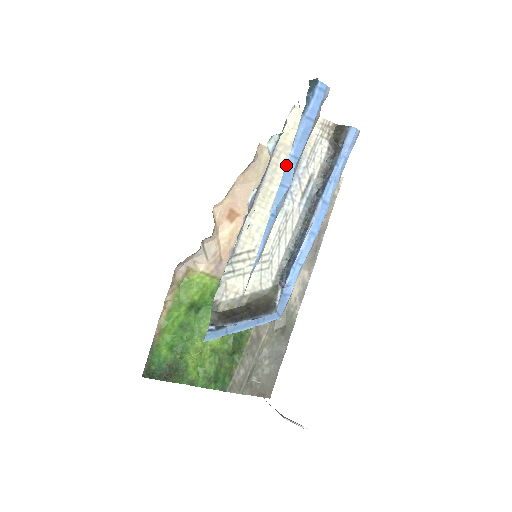
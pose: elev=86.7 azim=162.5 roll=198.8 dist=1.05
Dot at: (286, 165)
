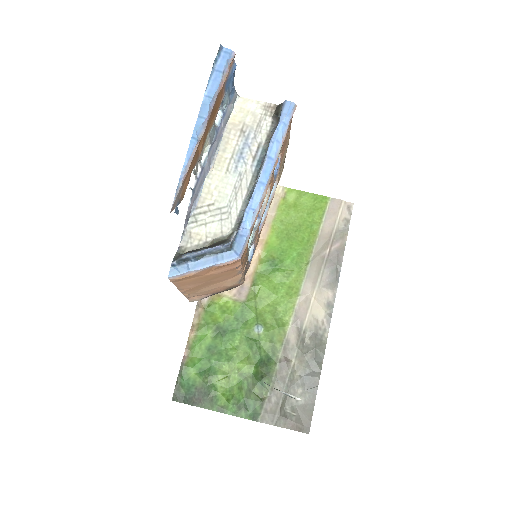
Dot at: (202, 103)
